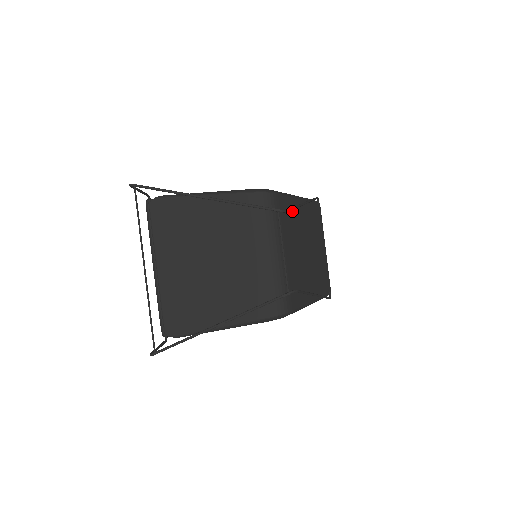
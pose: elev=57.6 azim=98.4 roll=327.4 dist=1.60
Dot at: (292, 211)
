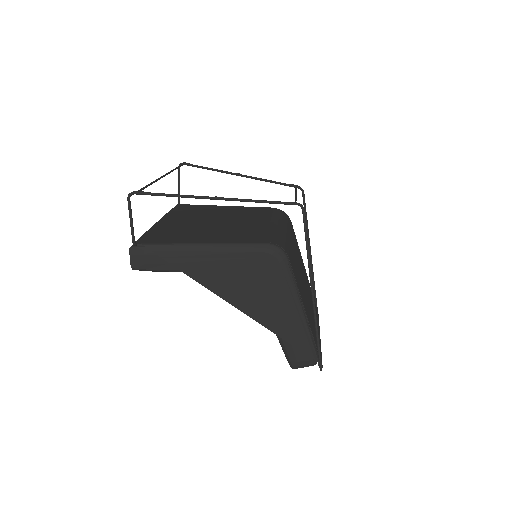
Dot at: (298, 251)
